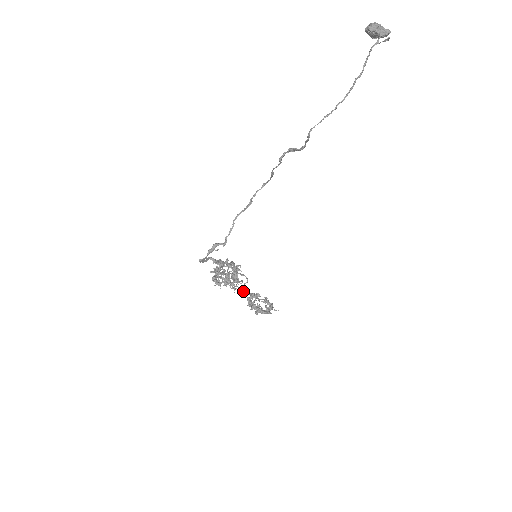
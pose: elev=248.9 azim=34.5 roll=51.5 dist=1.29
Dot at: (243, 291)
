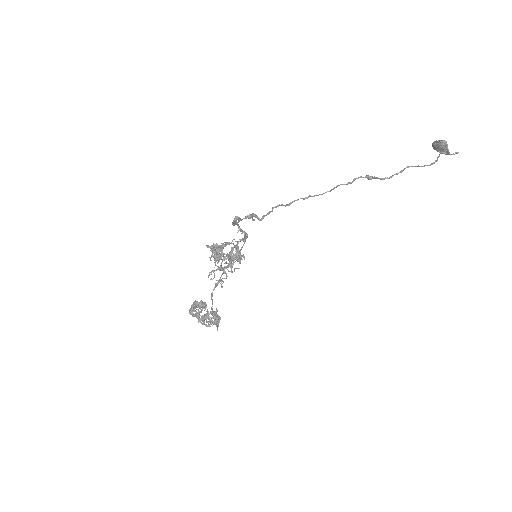
Dot at: (223, 282)
